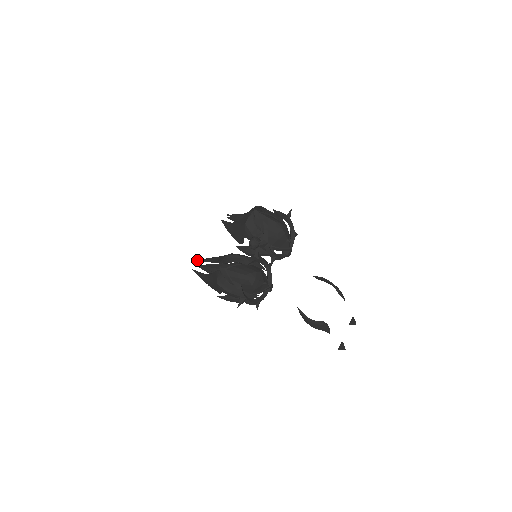
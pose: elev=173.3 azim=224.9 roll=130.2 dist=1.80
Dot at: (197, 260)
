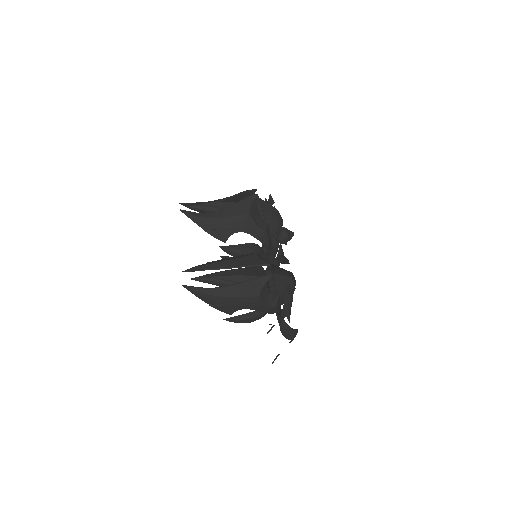
Dot at: (185, 270)
